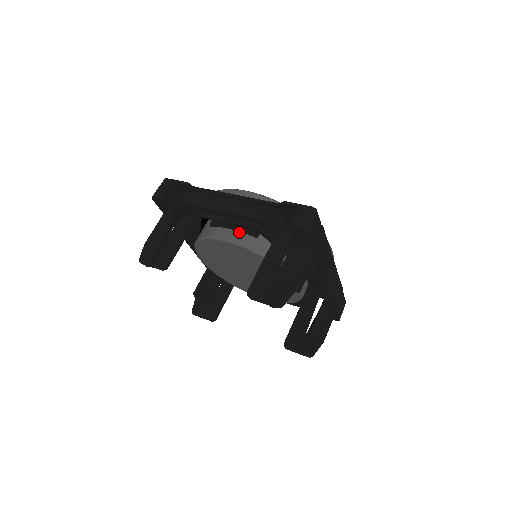
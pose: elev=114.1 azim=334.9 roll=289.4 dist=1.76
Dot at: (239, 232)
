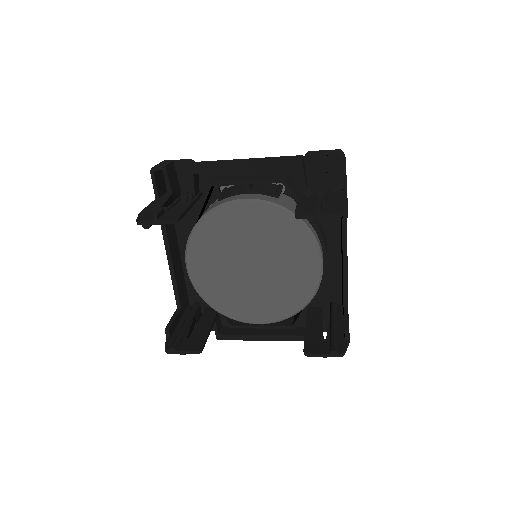
Dot at: (257, 195)
